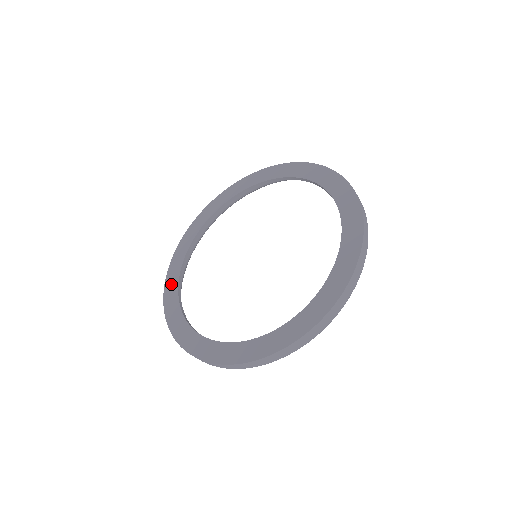
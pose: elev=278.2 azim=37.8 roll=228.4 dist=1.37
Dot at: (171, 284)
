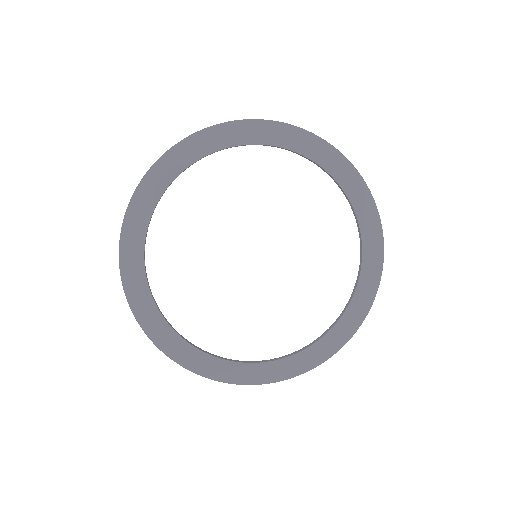
Dot at: (133, 275)
